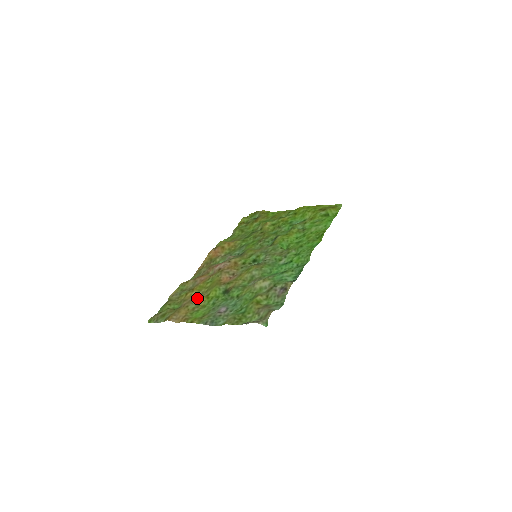
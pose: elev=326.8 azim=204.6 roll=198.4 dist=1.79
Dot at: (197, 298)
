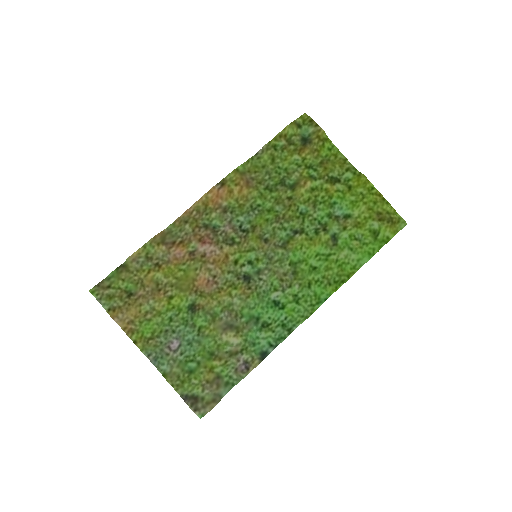
Dot at: (157, 293)
